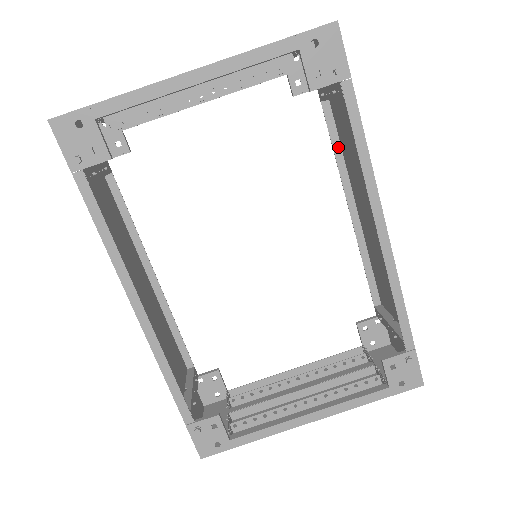
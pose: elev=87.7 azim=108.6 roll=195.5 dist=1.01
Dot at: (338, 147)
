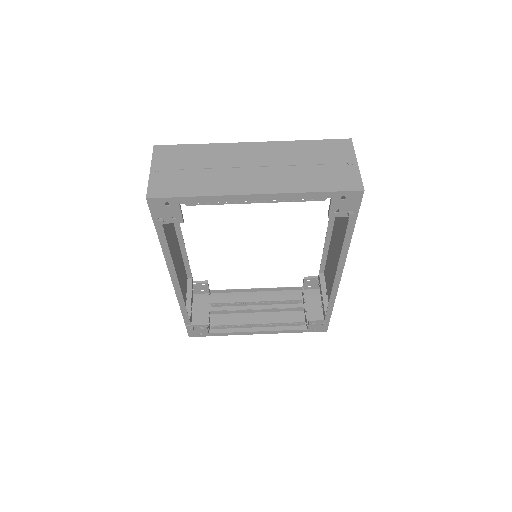
Dot at: occluded
